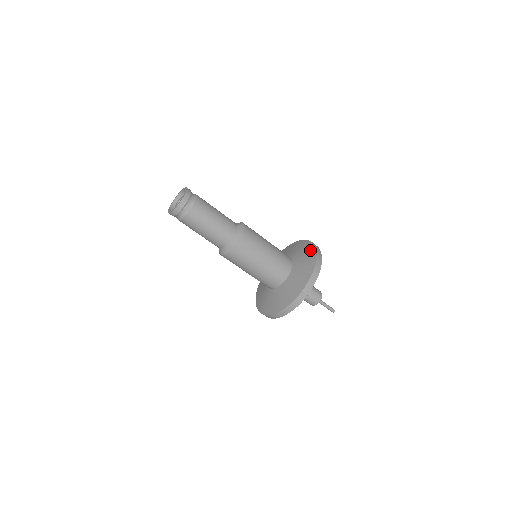
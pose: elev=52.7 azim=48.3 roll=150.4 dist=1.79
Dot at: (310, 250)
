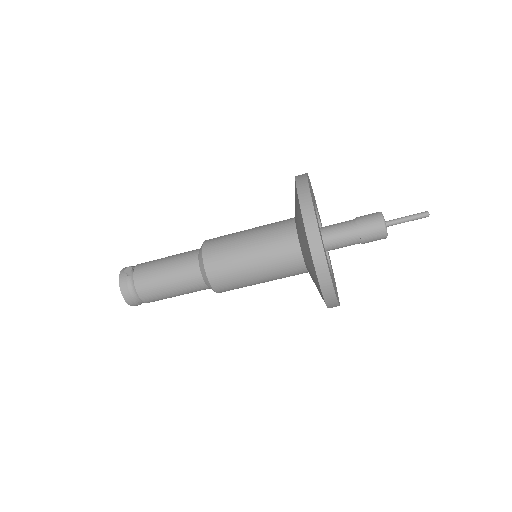
Dot at: occluded
